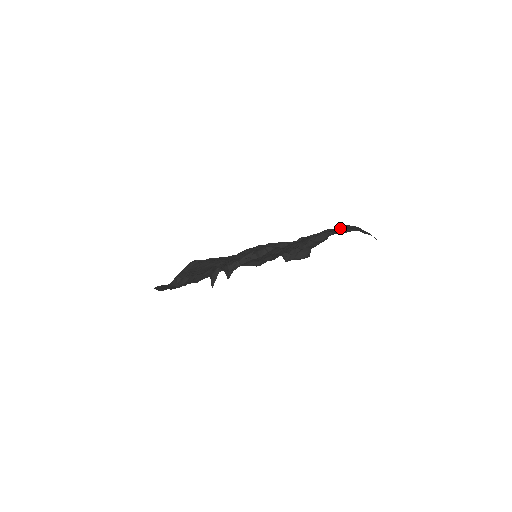
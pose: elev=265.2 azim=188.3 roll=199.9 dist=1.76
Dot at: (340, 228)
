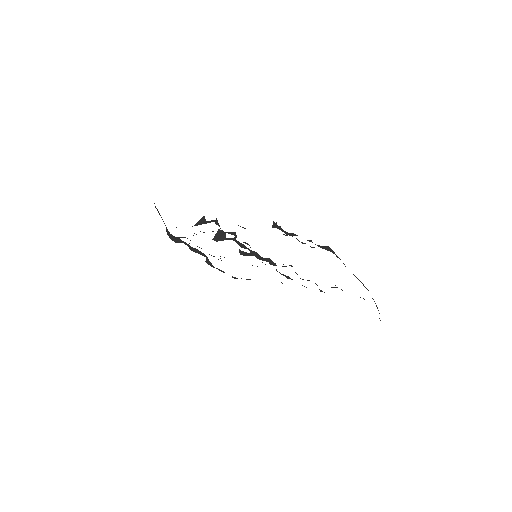
Dot at: occluded
